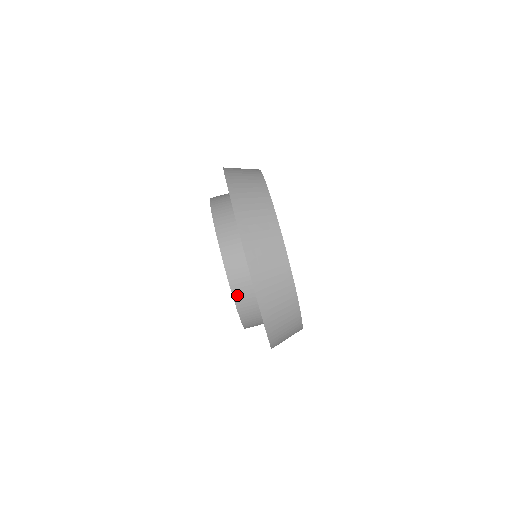
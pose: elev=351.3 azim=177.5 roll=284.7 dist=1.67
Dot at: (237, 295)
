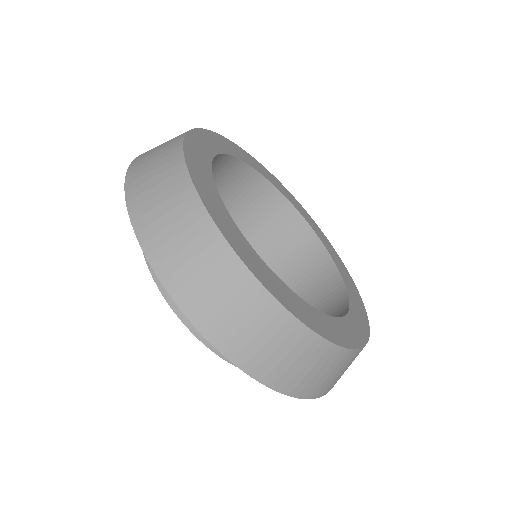
Dot at: occluded
